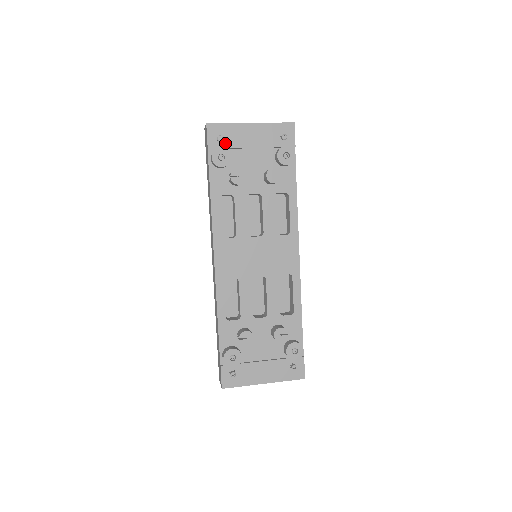
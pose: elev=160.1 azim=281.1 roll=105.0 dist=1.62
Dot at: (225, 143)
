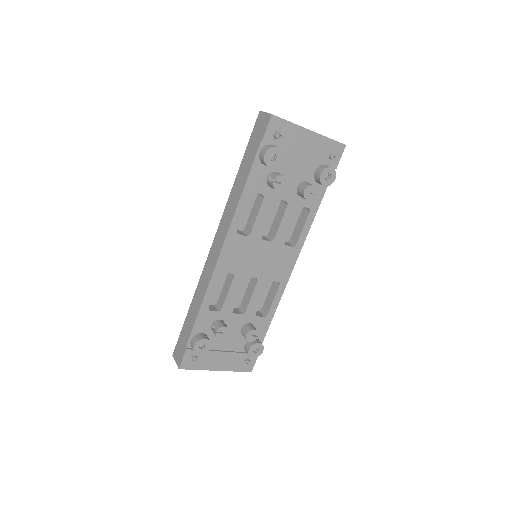
Dot at: (280, 141)
